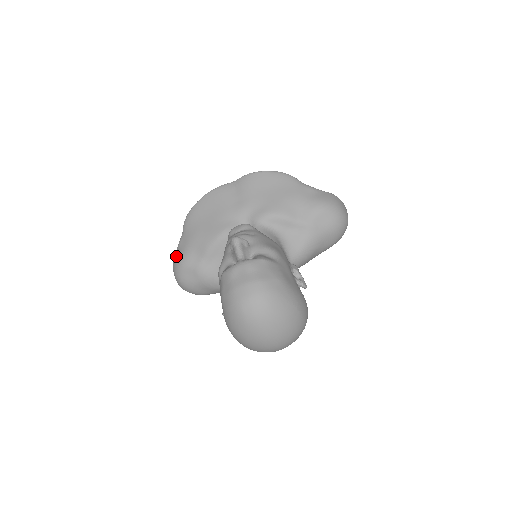
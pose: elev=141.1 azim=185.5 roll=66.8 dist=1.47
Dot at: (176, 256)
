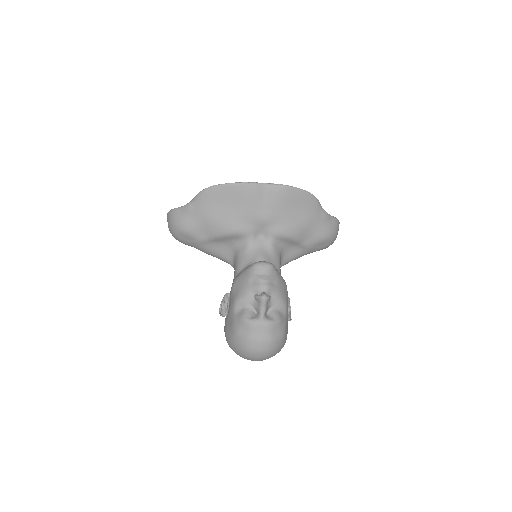
Dot at: (180, 217)
